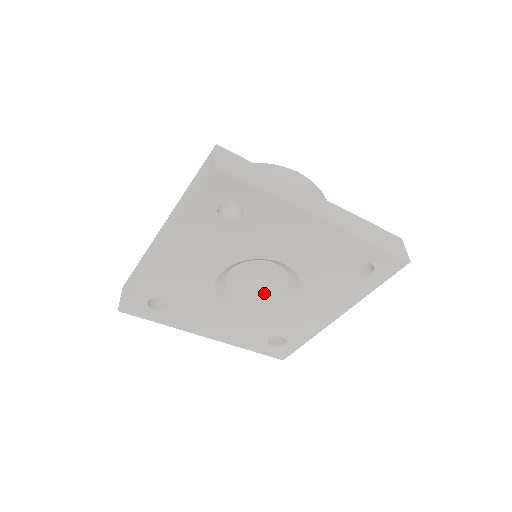
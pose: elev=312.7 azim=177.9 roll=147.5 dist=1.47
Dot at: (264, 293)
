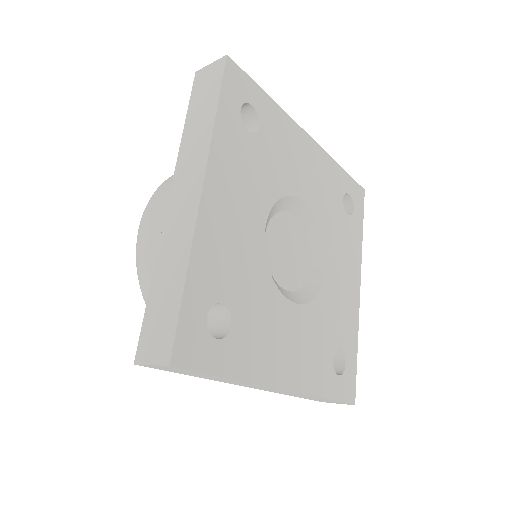
Dot at: (299, 274)
